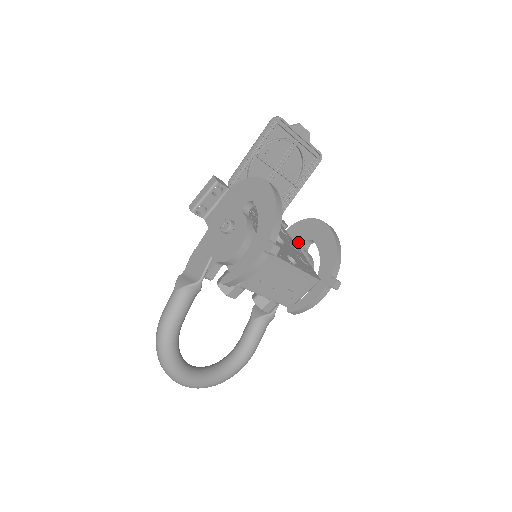
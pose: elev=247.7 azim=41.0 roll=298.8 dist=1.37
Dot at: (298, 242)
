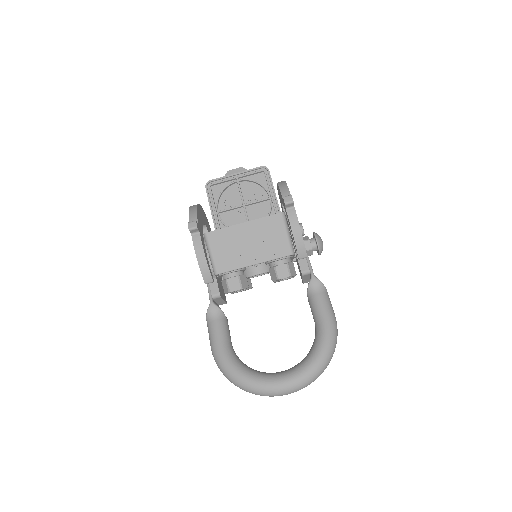
Dot at: occluded
